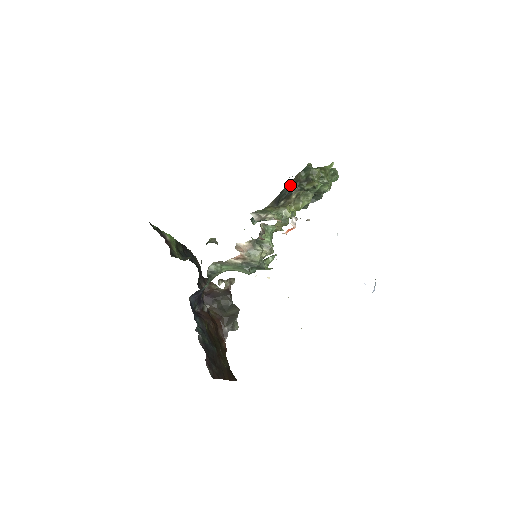
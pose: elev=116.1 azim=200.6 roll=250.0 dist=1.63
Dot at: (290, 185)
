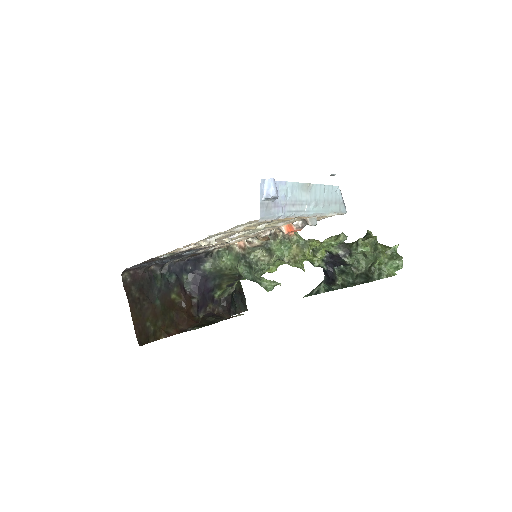
Dot at: occluded
